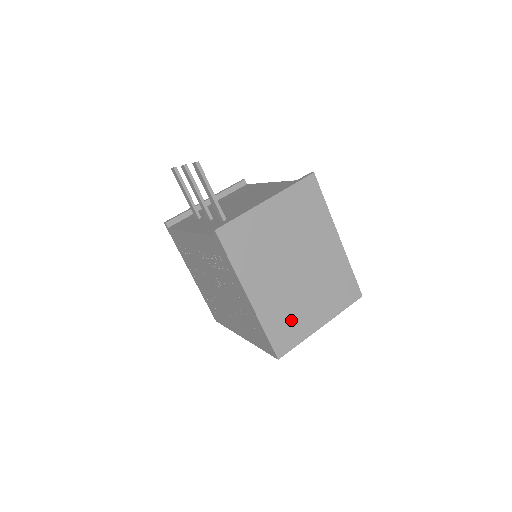
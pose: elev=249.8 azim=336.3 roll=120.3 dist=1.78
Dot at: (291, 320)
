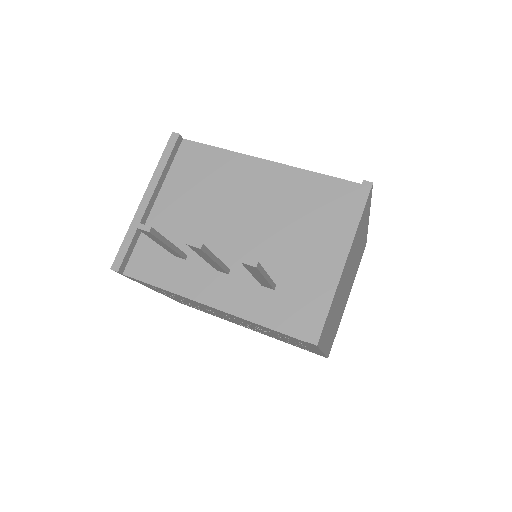
Dot at: (337, 324)
